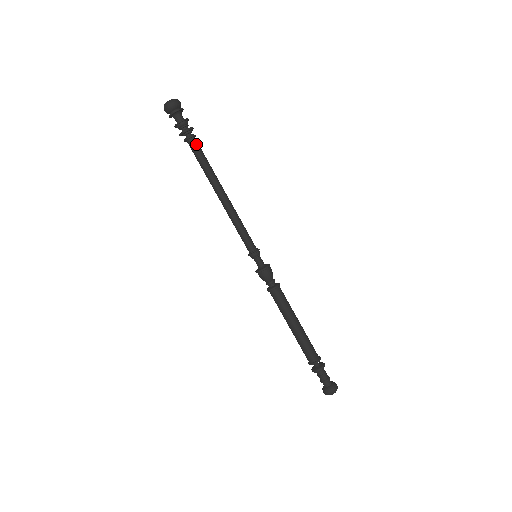
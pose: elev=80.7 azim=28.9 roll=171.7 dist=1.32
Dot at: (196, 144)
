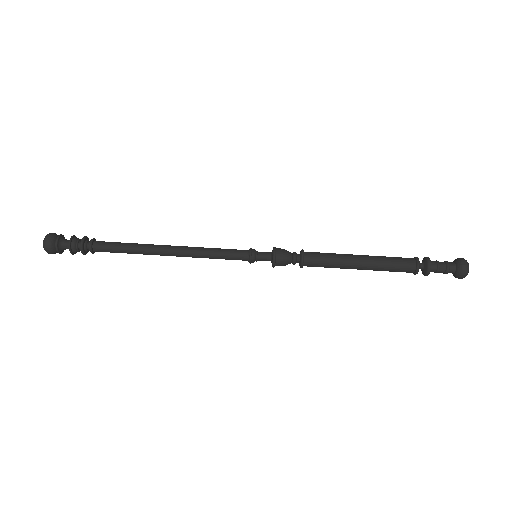
Dot at: (101, 246)
